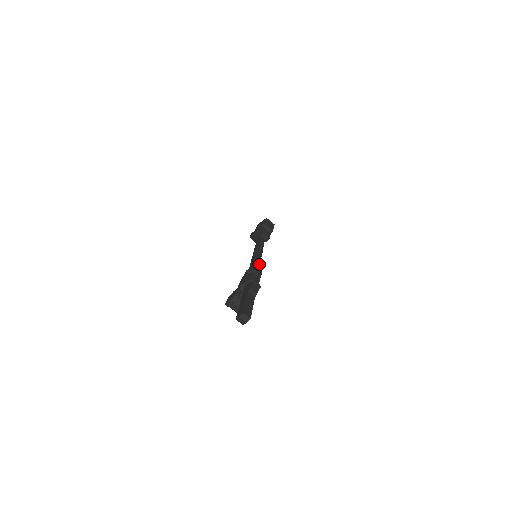
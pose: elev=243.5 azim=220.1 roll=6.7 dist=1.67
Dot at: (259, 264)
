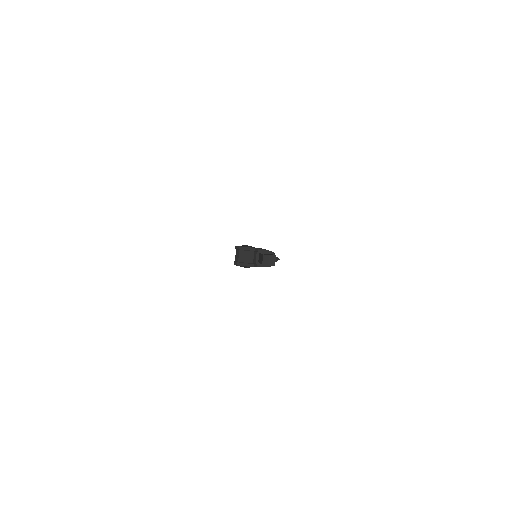
Dot at: occluded
